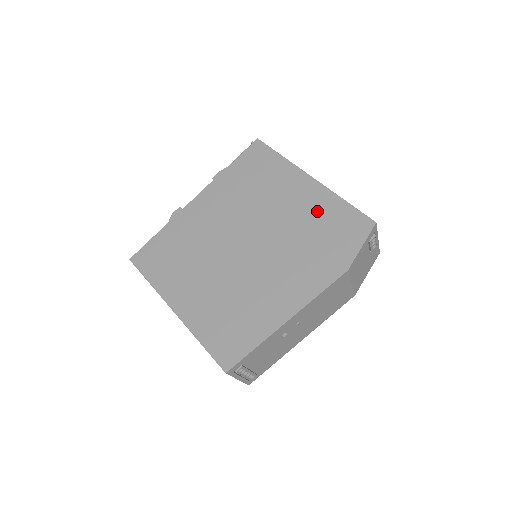
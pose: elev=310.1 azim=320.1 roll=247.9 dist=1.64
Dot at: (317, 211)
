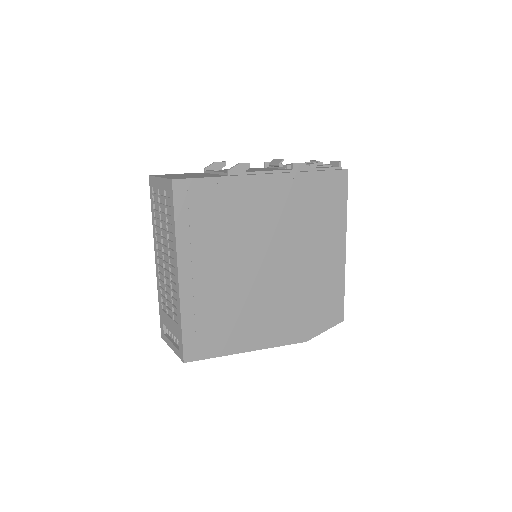
Dot at: (327, 281)
